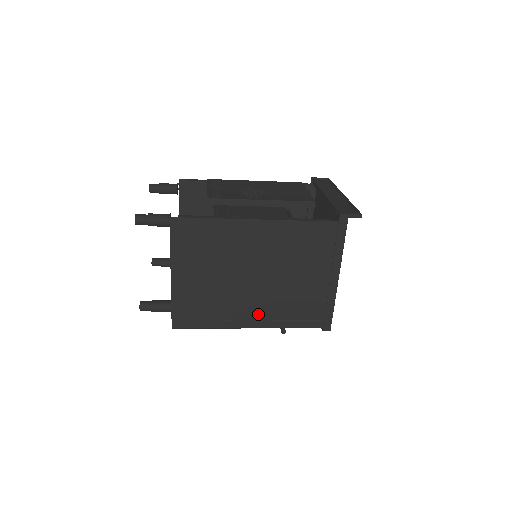
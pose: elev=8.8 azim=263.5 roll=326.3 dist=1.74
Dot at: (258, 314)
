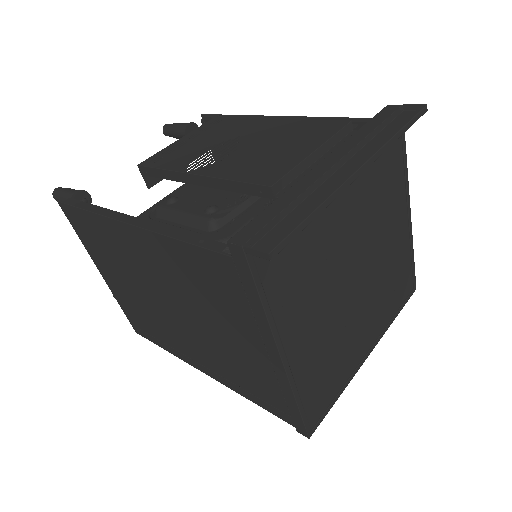
Dot at: (202, 359)
